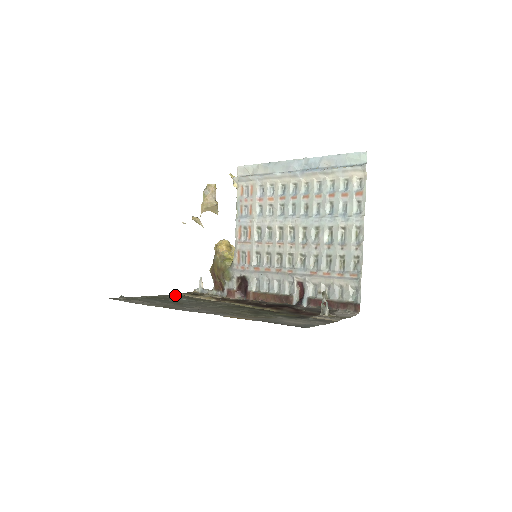
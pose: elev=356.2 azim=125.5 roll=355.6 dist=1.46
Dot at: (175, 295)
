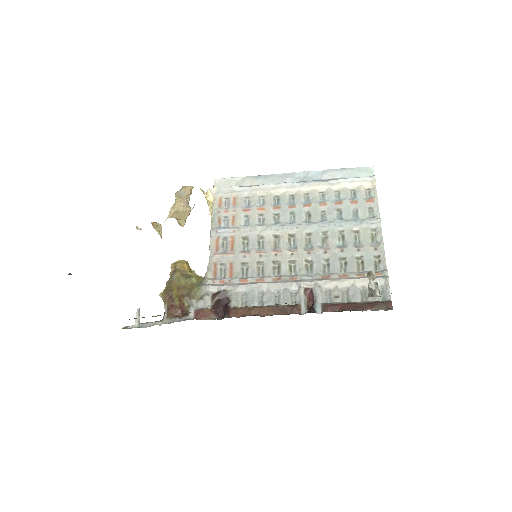
Dot at: occluded
